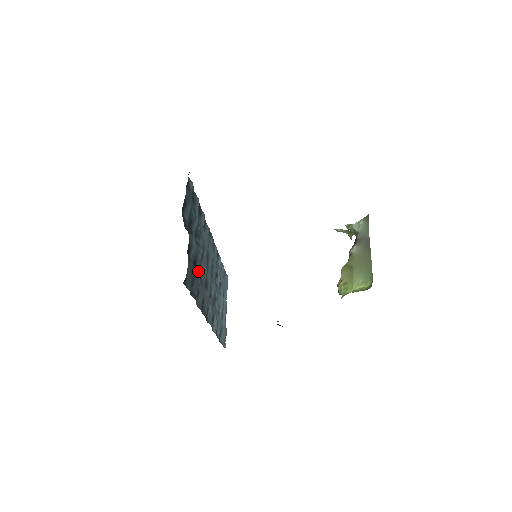
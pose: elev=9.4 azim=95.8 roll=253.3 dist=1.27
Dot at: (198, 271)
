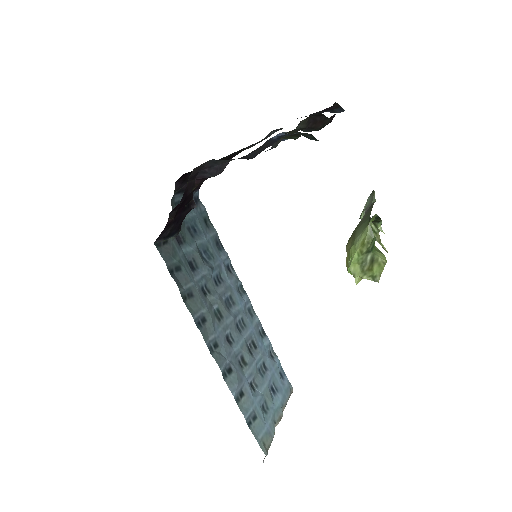
Dot at: (197, 278)
